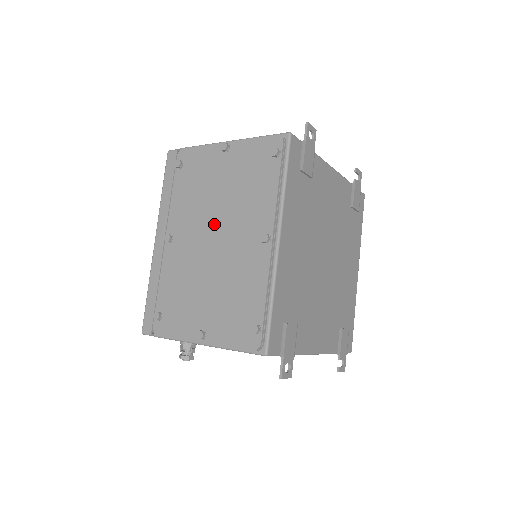
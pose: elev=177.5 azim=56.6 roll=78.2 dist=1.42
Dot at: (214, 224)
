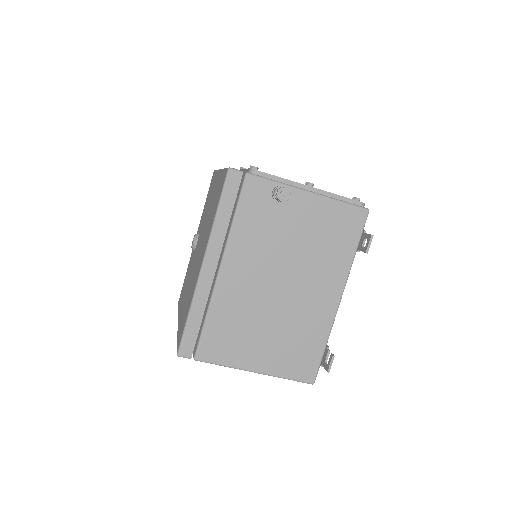
Dot at: occluded
